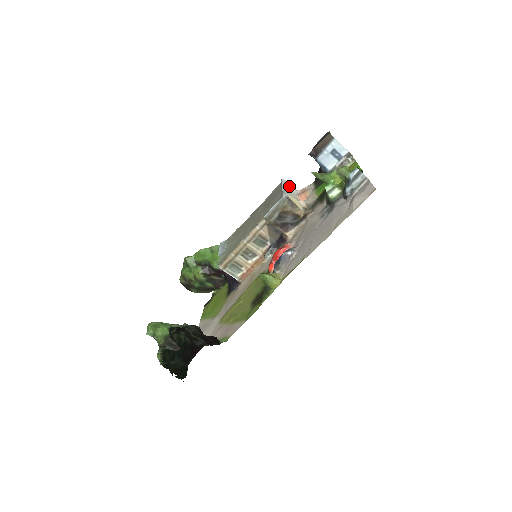
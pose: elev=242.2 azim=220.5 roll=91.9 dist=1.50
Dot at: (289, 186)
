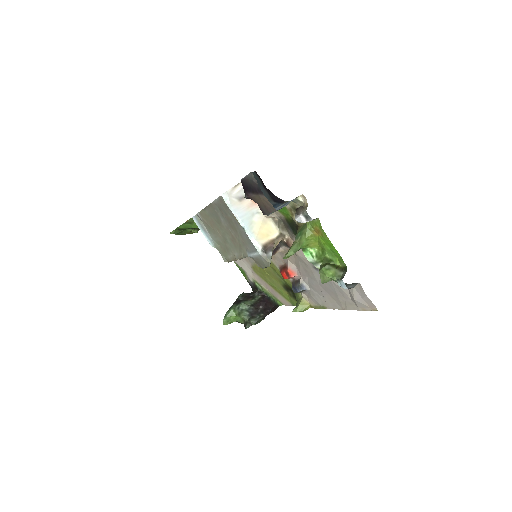
Dot at: (234, 195)
